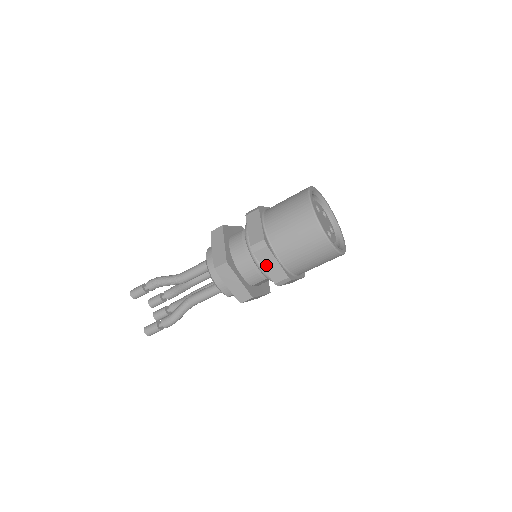
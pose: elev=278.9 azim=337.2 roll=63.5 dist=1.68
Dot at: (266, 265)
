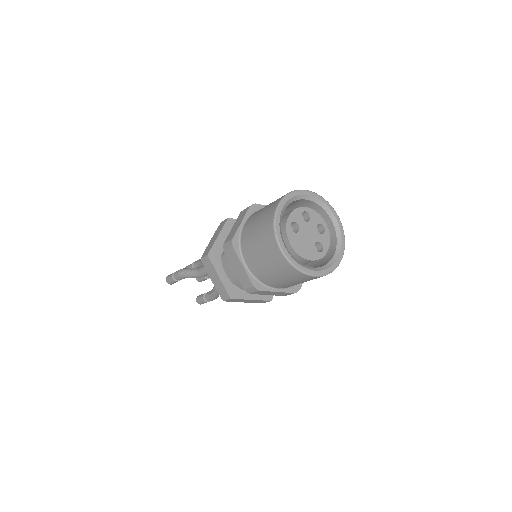
Dot at: (268, 294)
